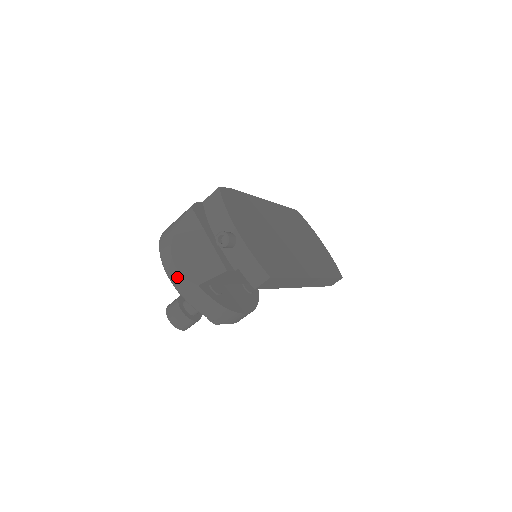
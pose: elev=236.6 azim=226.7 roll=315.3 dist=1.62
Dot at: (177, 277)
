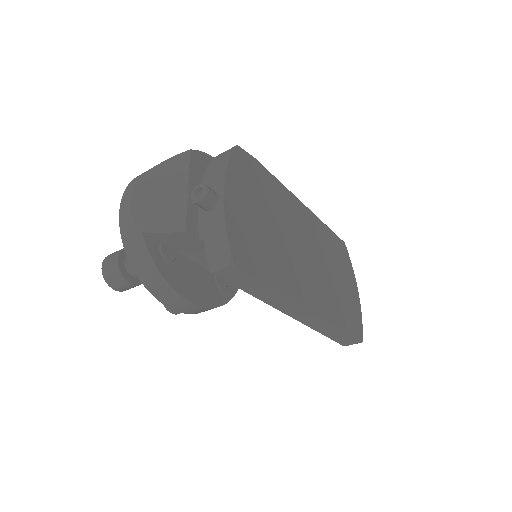
Dot at: (126, 215)
